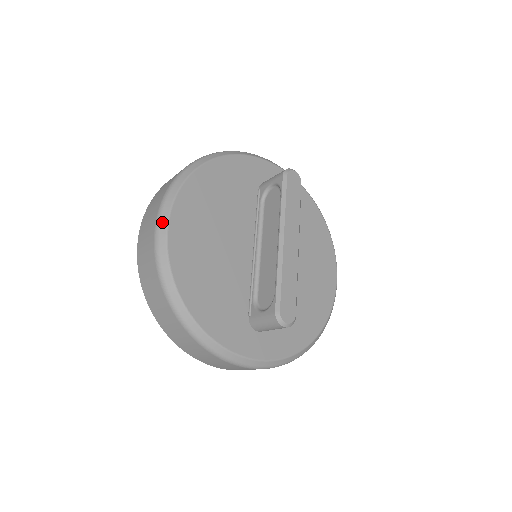
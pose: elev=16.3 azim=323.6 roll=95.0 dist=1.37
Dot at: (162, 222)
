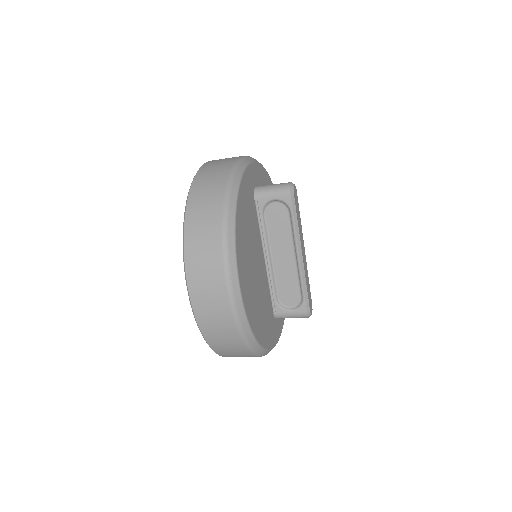
Dot at: (236, 294)
